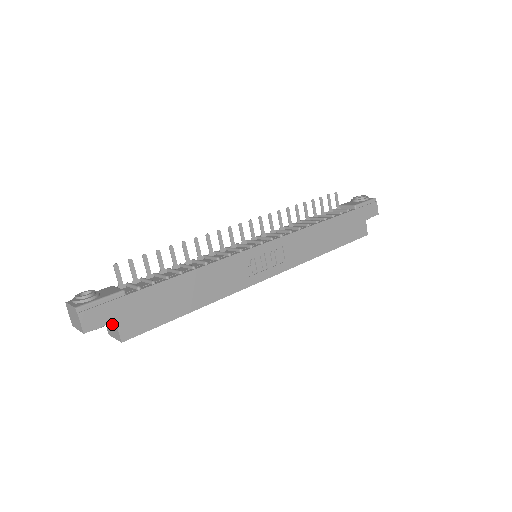
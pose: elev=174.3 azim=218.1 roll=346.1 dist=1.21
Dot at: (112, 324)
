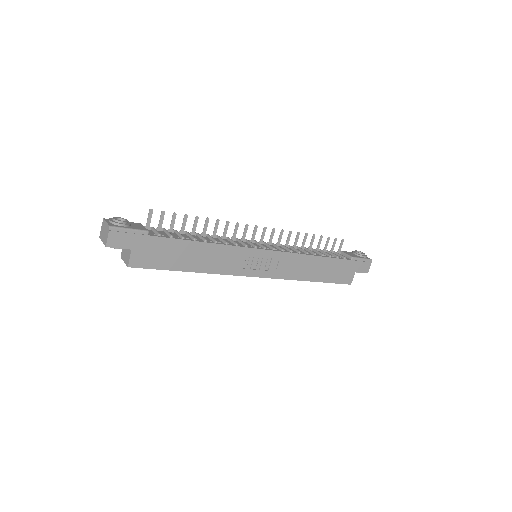
Dot at: (128, 251)
